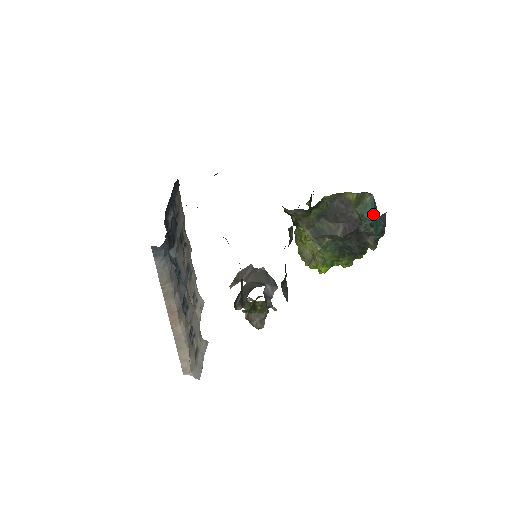
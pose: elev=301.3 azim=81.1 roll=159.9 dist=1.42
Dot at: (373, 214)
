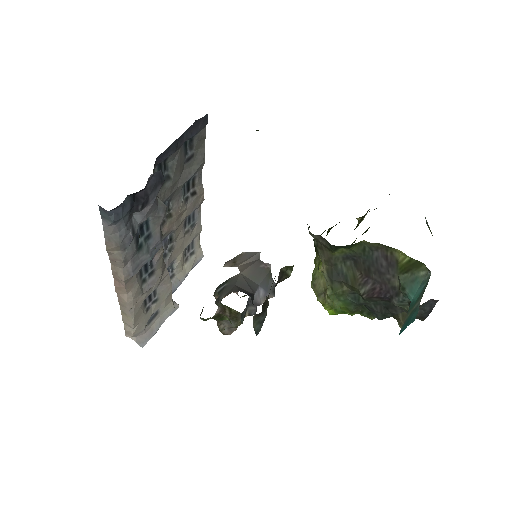
Dot at: (417, 296)
